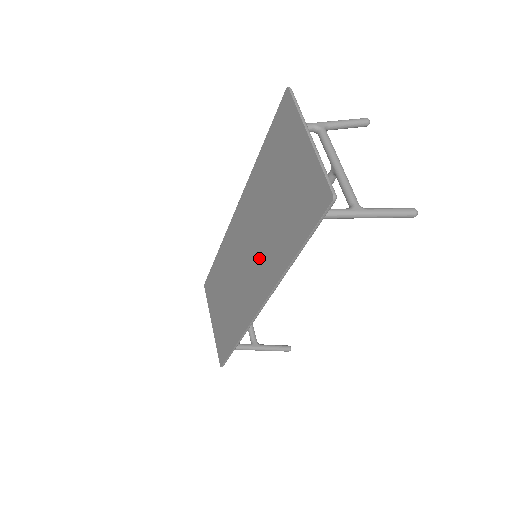
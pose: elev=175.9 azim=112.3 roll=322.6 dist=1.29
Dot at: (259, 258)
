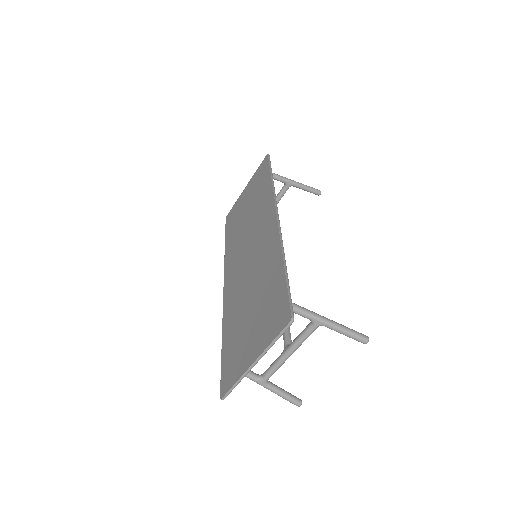
Dot at: (256, 227)
